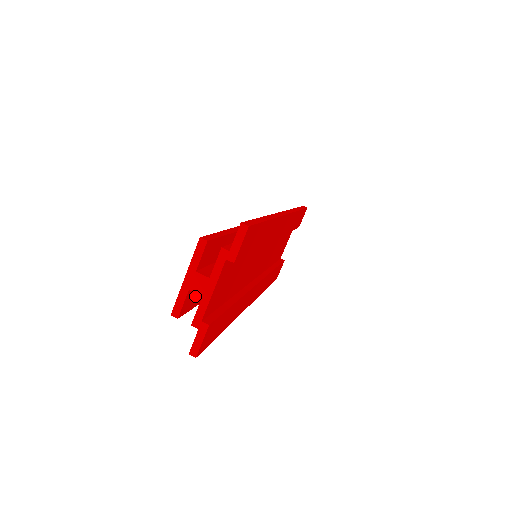
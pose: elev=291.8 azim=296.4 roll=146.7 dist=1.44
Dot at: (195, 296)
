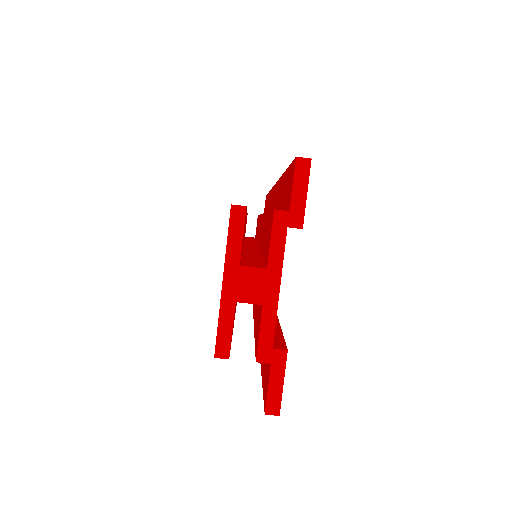
Dot at: occluded
